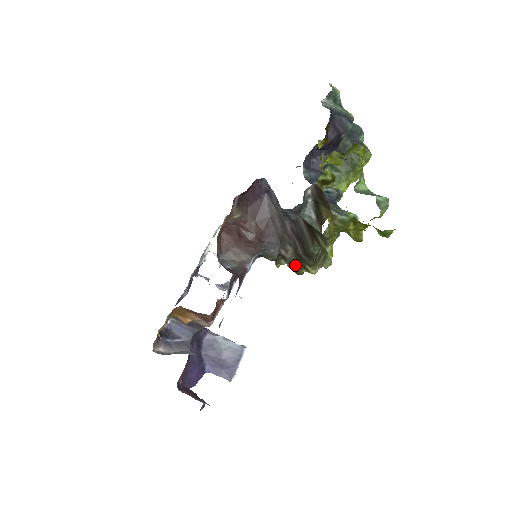
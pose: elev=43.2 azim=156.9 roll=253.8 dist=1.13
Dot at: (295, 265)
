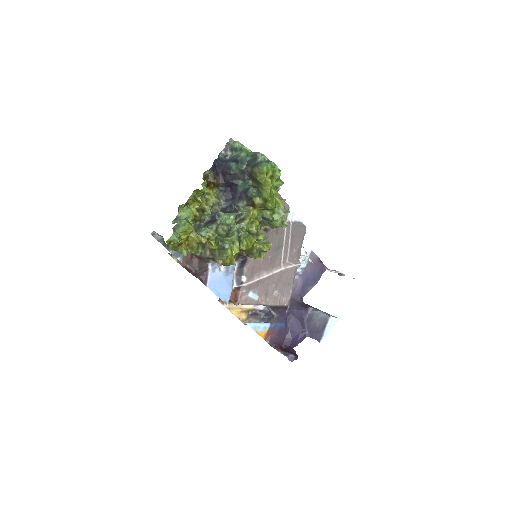
Dot at: occluded
